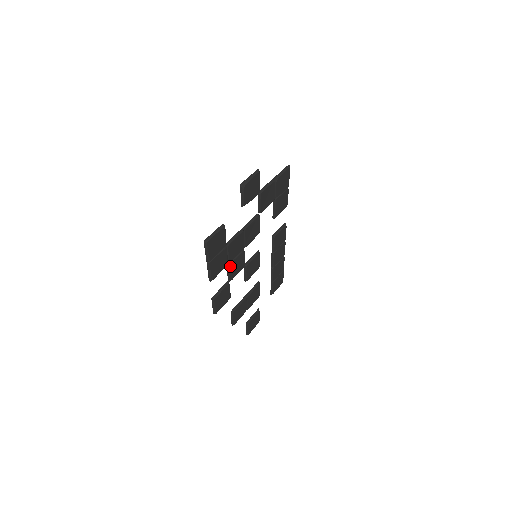
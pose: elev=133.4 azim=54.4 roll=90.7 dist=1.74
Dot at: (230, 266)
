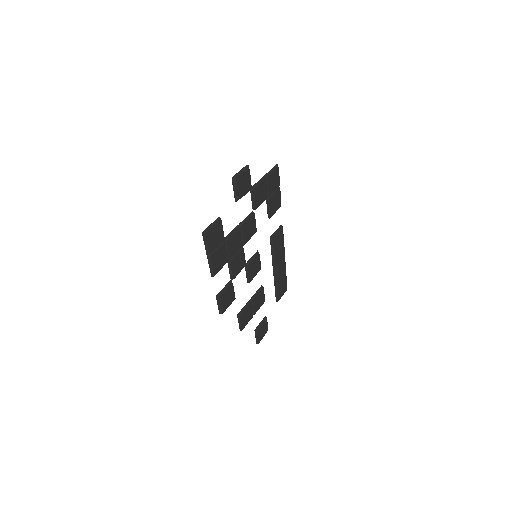
Dot at: (231, 263)
